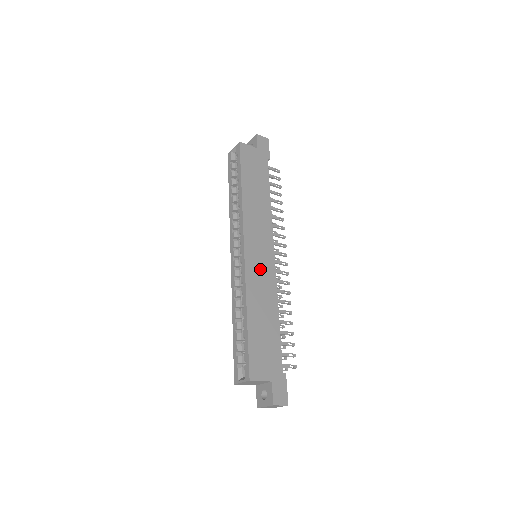
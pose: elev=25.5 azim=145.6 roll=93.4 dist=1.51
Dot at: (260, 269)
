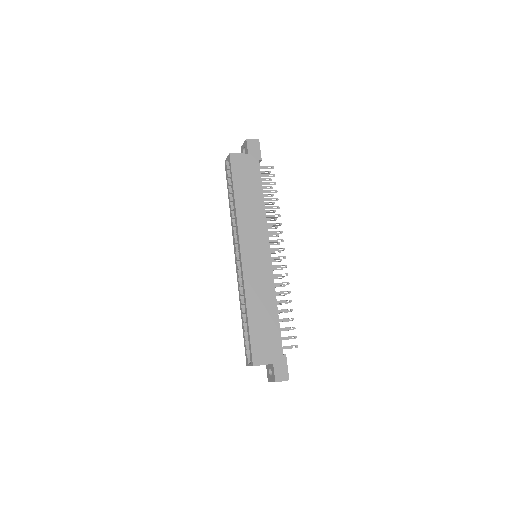
Dot at: (257, 270)
